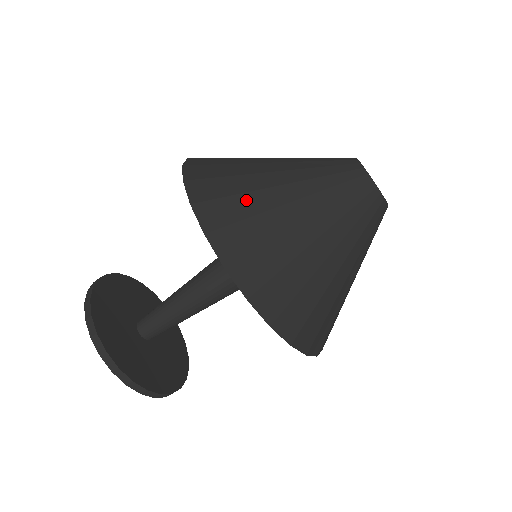
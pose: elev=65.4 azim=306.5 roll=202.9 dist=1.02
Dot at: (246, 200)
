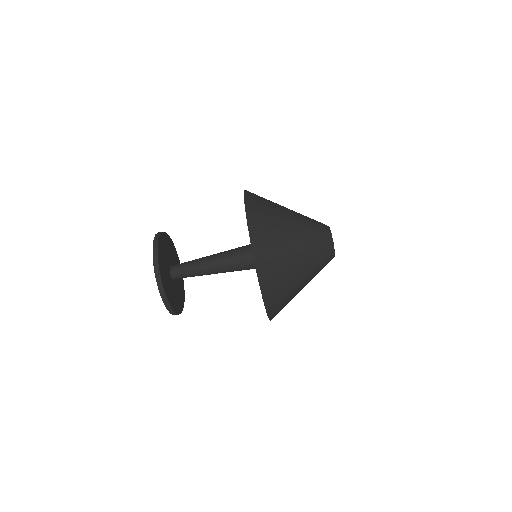
Dot at: (279, 262)
